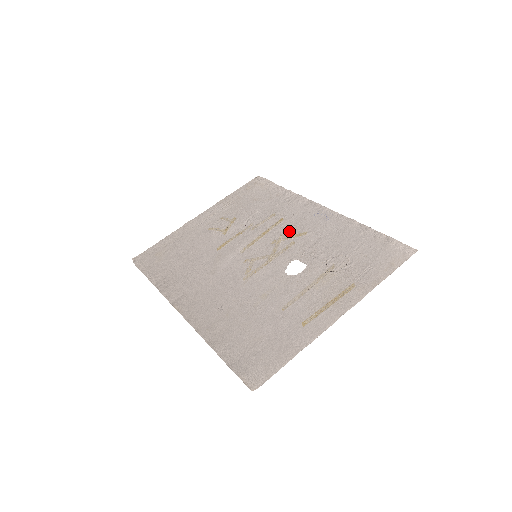
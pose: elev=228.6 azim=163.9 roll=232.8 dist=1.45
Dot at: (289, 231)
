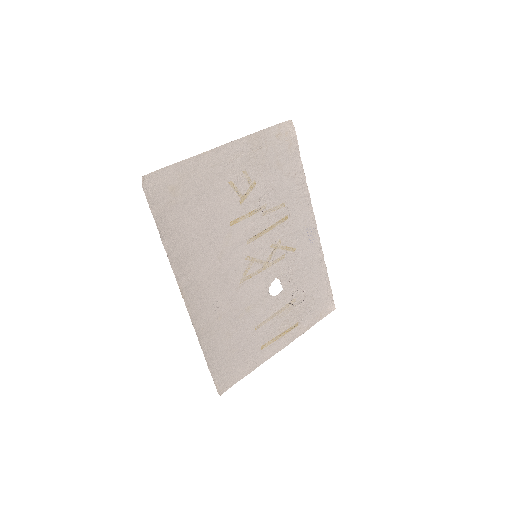
Dot at: (286, 239)
